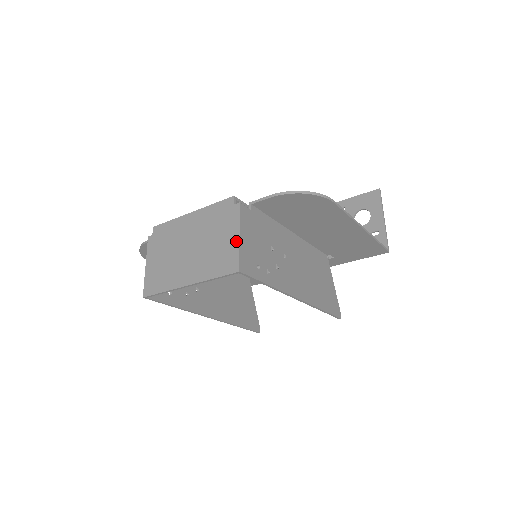
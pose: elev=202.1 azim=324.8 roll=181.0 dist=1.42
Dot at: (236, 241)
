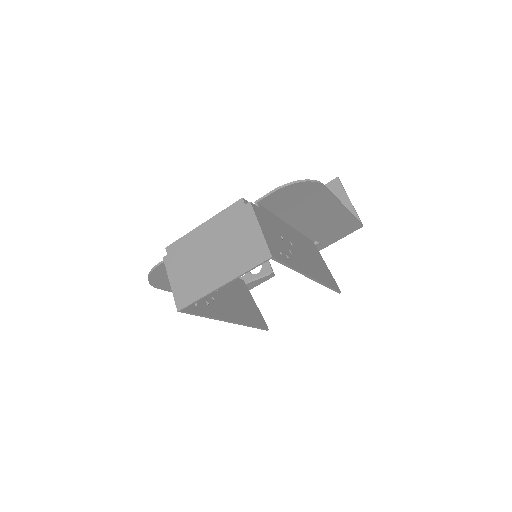
Dot at: (259, 233)
